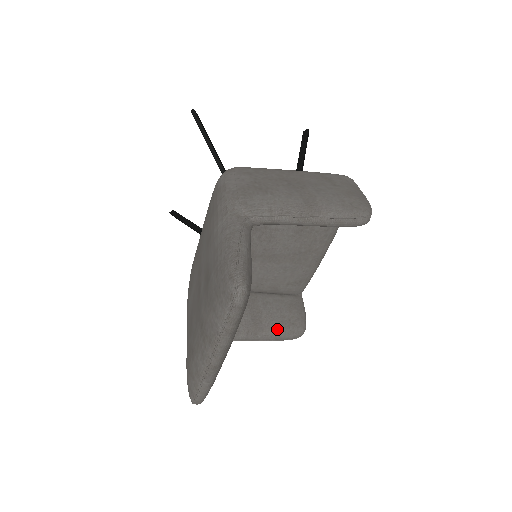
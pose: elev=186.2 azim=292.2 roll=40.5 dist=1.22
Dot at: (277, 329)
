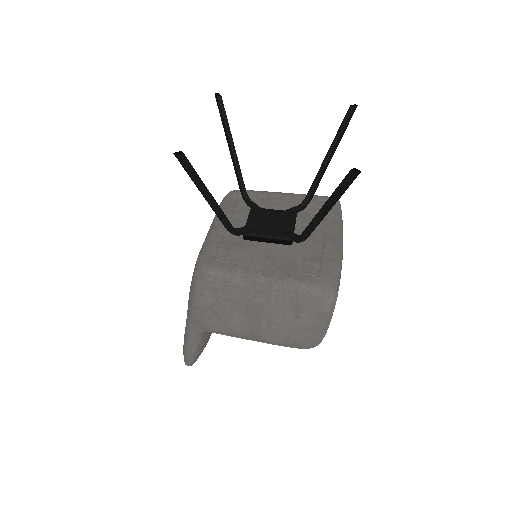
Dot at: occluded
